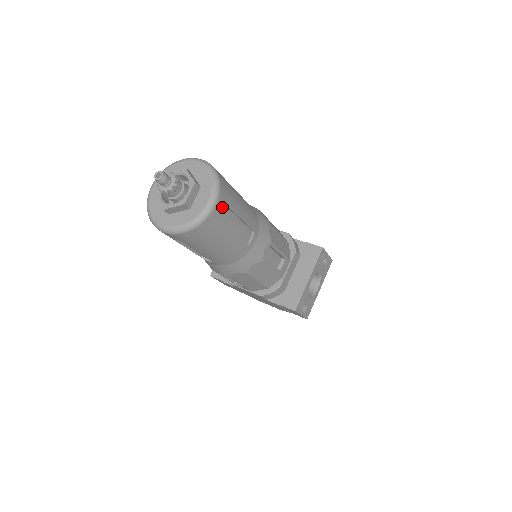
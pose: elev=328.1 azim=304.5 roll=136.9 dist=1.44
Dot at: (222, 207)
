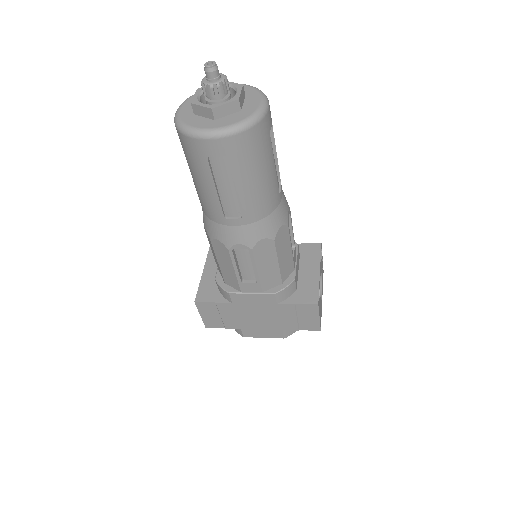
Dot at: (270, 117)
